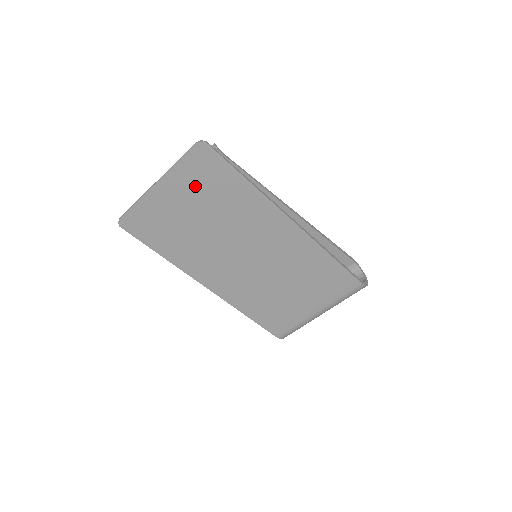
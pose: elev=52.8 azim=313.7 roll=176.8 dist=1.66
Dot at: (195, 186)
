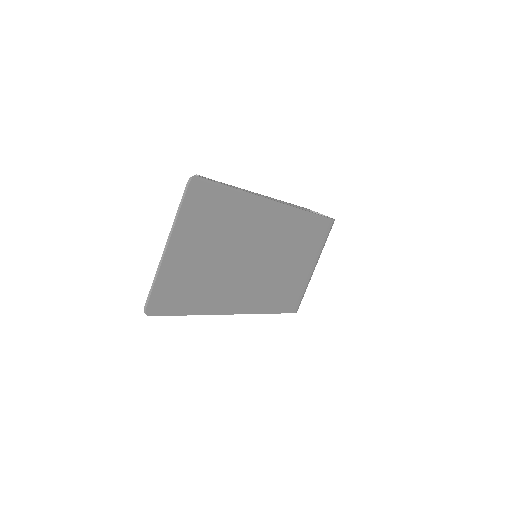
Dot at: (200, 225)
